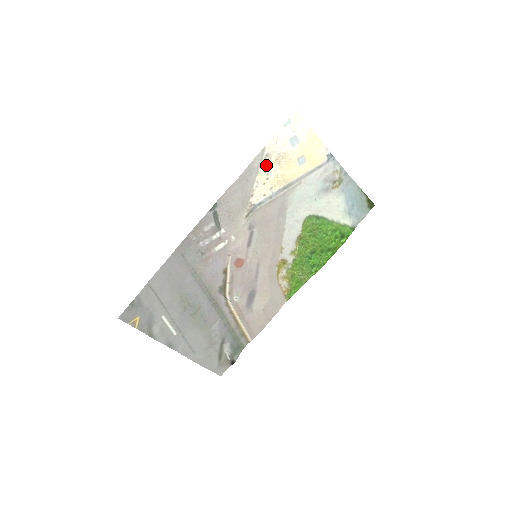
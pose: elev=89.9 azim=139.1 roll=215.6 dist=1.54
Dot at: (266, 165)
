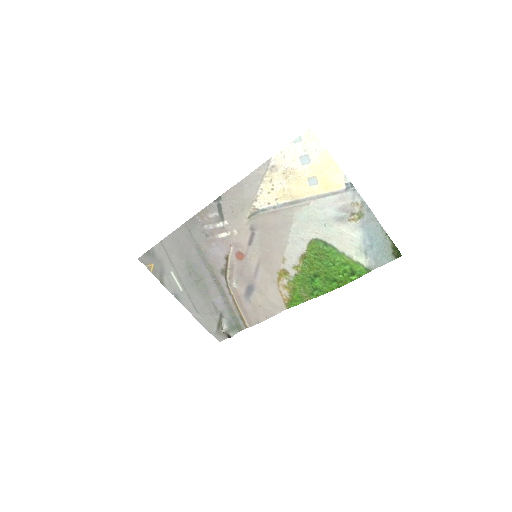
Dot at: (272, 176)
